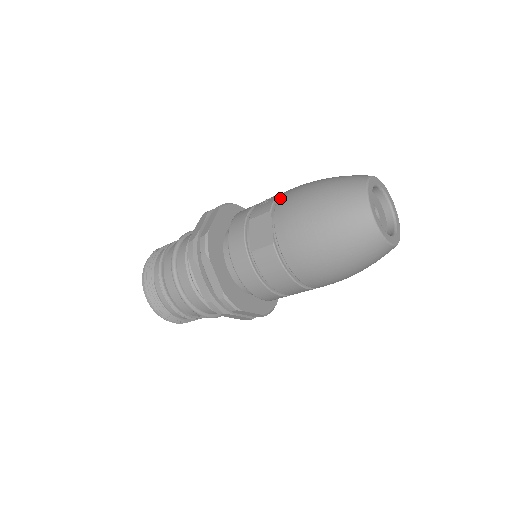
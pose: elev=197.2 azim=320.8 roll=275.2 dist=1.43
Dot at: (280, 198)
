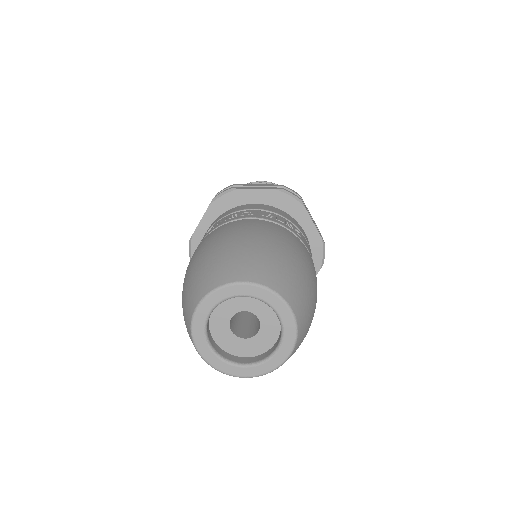
Dot at: occluded
